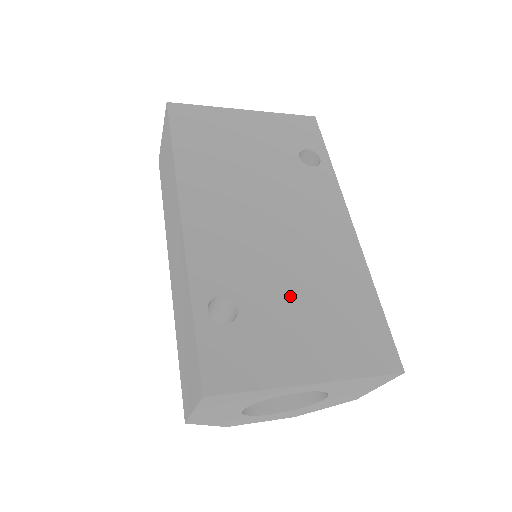
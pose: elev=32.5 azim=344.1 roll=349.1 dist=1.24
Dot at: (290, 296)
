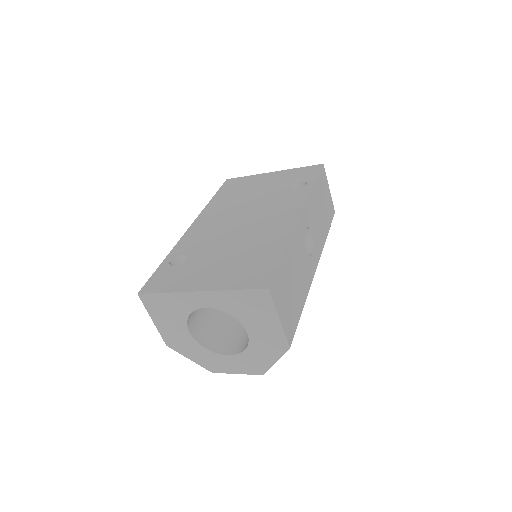
Dot at: (222, 252)
